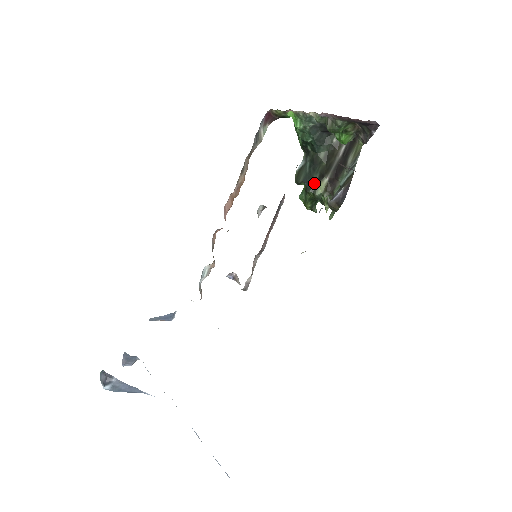
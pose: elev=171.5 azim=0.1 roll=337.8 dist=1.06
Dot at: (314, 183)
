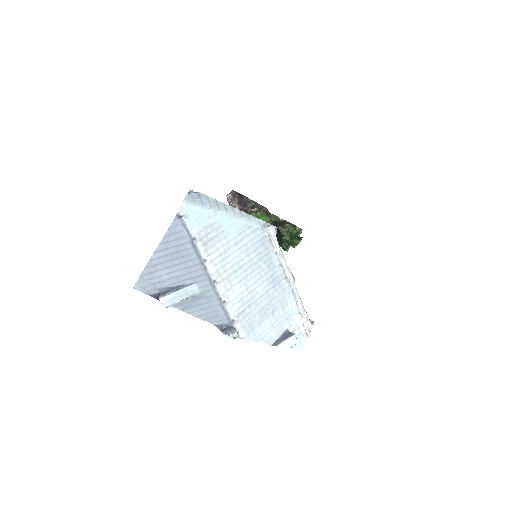
Dot at: (281, 236)
